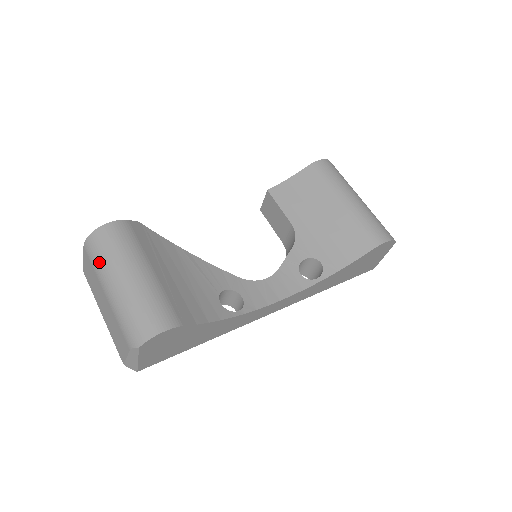
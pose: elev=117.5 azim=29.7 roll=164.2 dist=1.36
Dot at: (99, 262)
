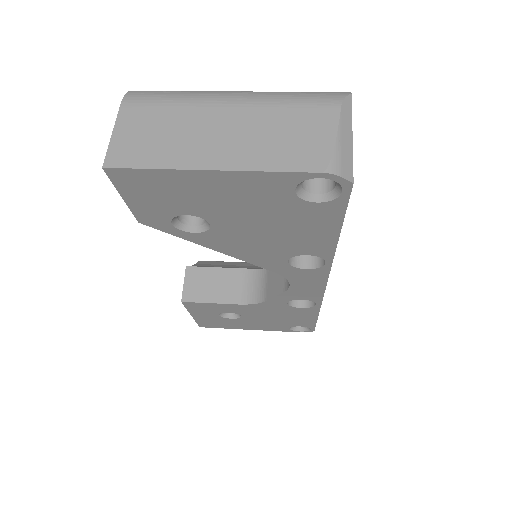
Dot at: (182, 92)
